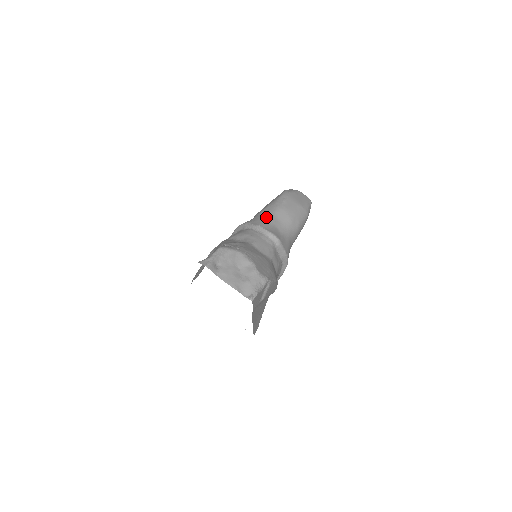
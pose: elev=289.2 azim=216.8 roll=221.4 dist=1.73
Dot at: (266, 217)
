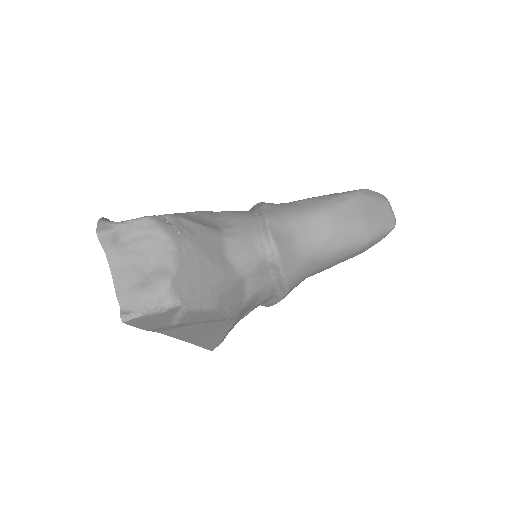
Dot at: (293, 211)
